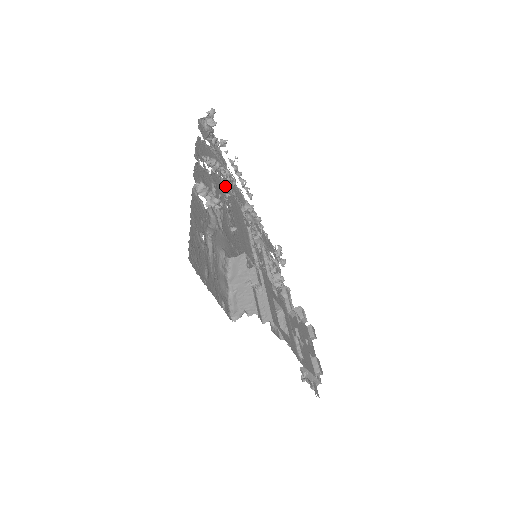
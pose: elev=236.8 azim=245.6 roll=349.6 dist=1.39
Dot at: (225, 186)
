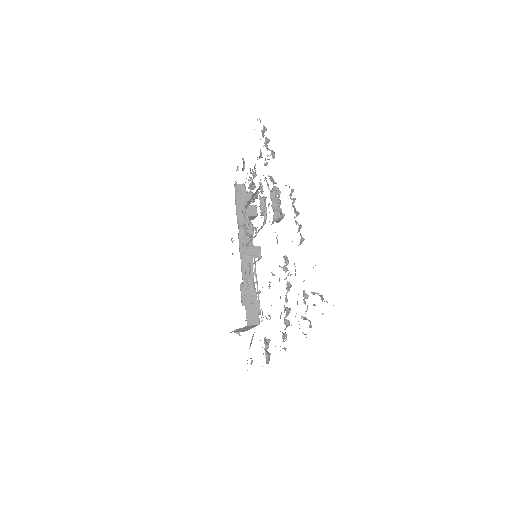
Dot at: occluded
